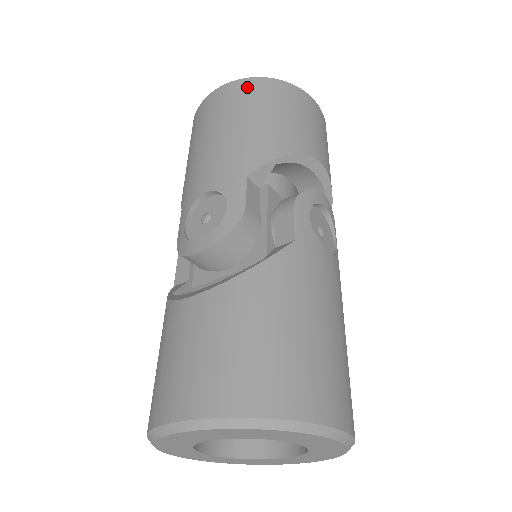
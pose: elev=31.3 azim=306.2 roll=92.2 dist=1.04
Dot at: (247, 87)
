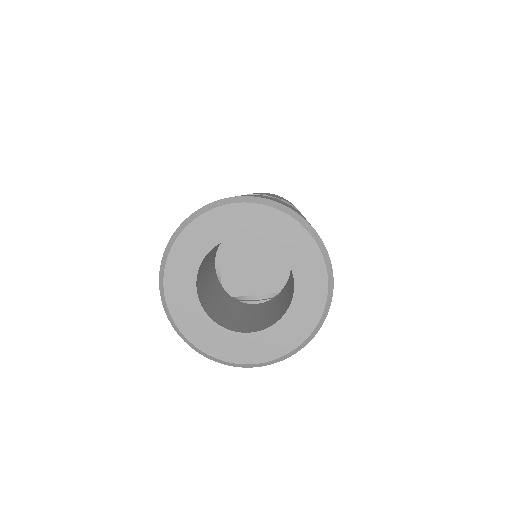
Dot at: occluded
